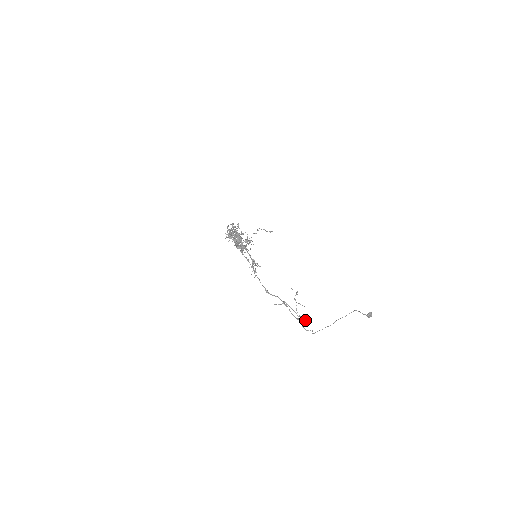
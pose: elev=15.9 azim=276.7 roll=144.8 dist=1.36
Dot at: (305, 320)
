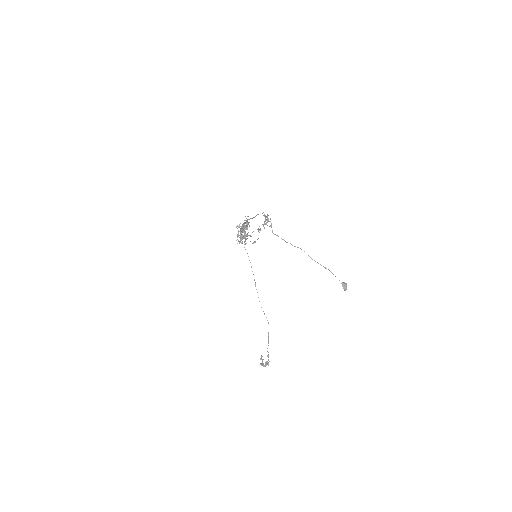
Dot at: occluded
